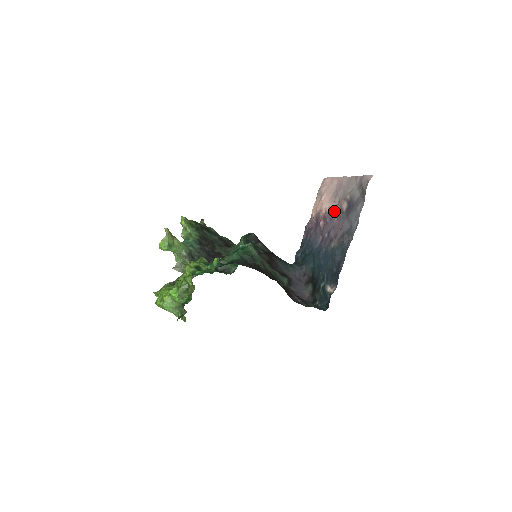
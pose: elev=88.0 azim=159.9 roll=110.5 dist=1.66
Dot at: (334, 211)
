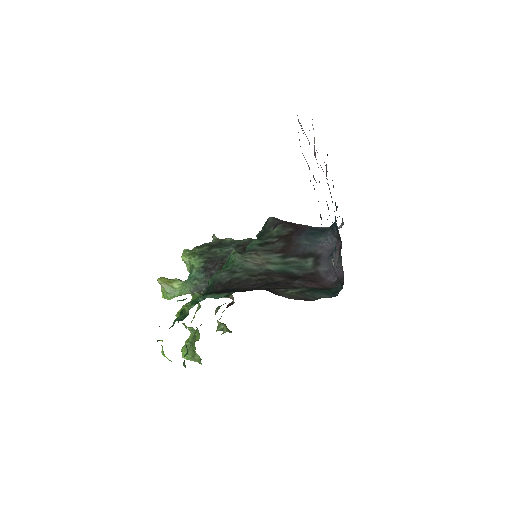
Dot at: (314, 146)
